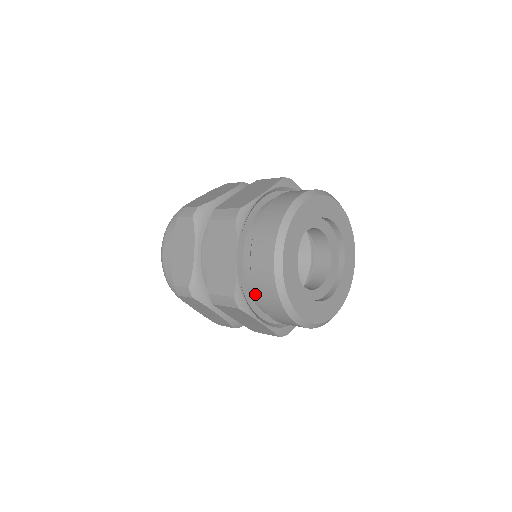
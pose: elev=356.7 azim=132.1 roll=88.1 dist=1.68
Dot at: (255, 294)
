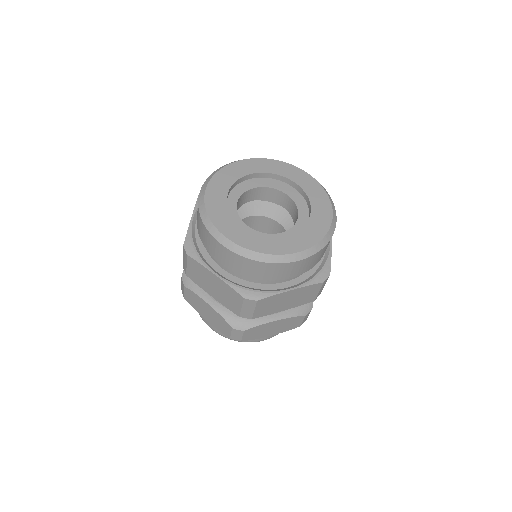
Dot at: occluded
